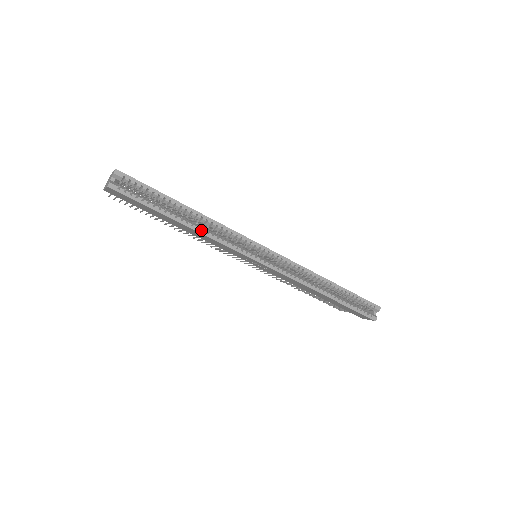
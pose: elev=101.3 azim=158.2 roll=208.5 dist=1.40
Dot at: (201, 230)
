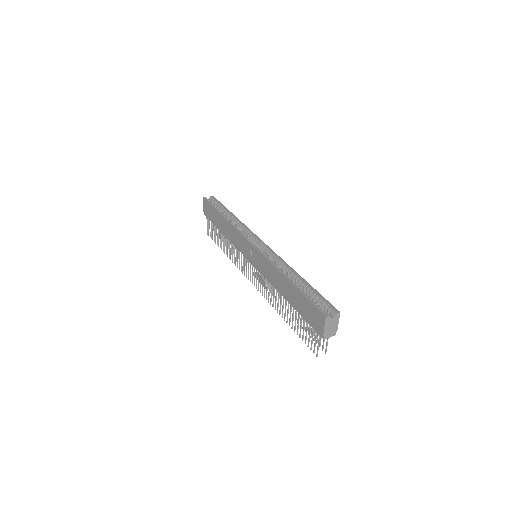
Dot at: (229, 221)
